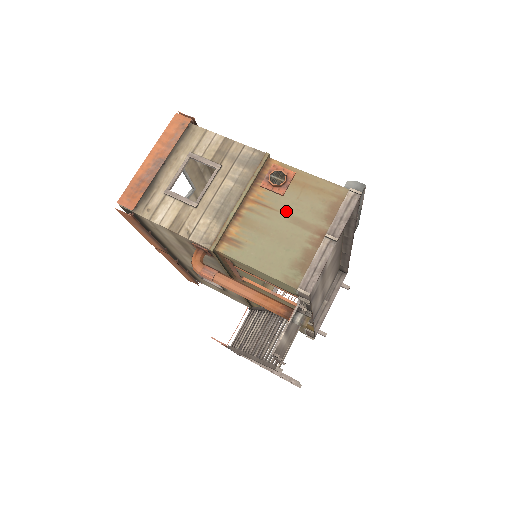
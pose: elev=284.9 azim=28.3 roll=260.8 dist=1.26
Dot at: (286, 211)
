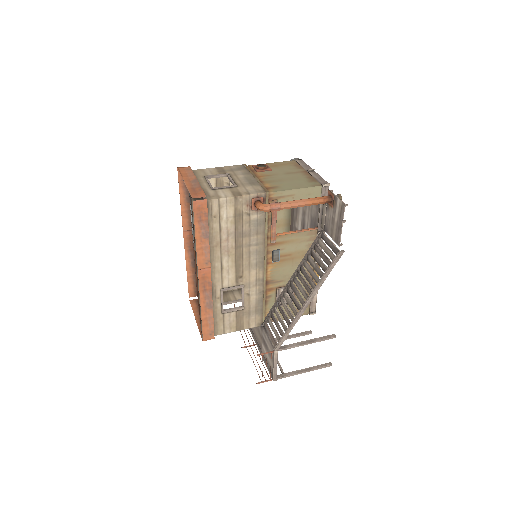
Dot at: (280, 173)
